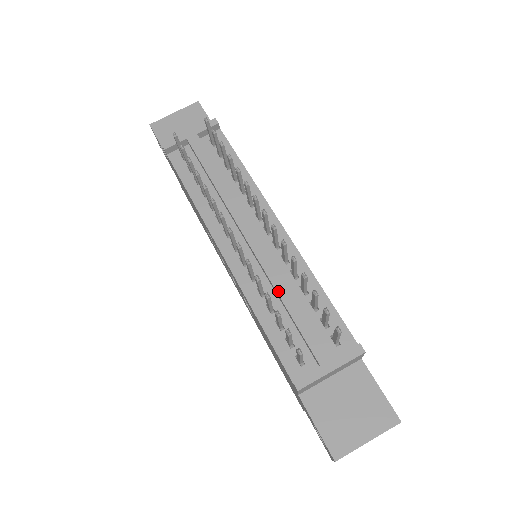
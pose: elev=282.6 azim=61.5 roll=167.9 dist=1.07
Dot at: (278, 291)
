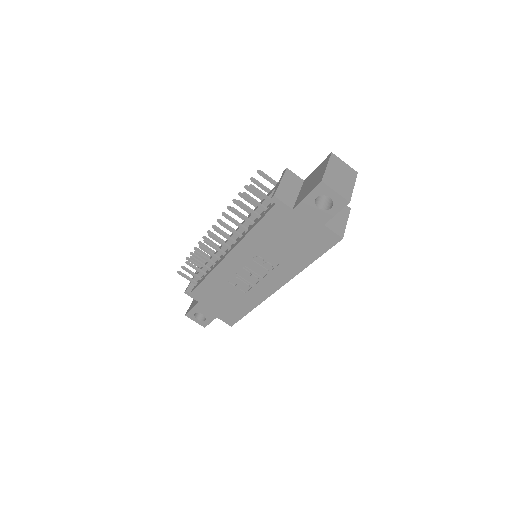
Dot at: occluded
